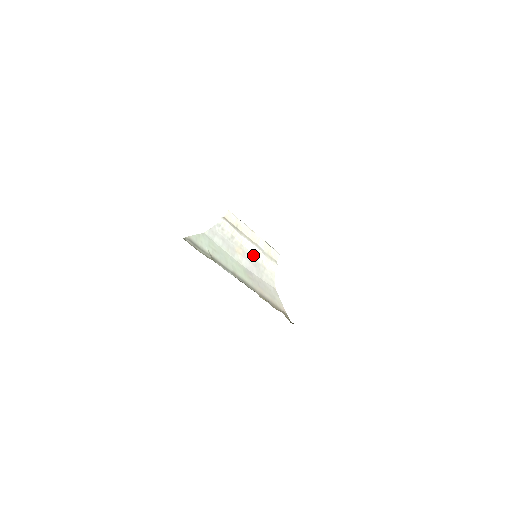
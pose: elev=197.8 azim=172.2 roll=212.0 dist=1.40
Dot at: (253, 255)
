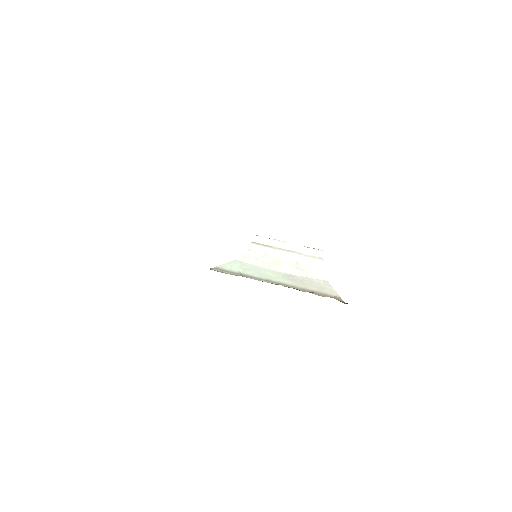
Dot at: (293, 261)
